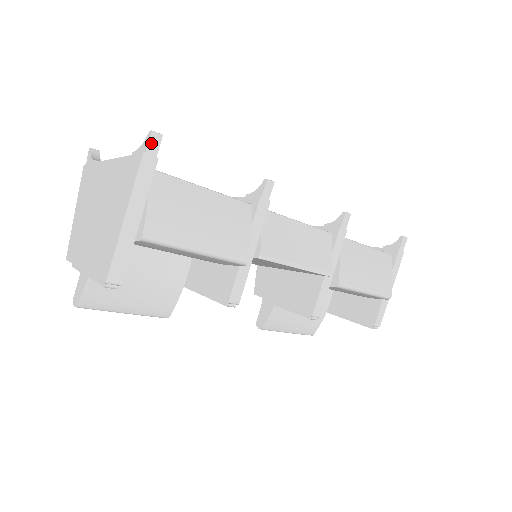
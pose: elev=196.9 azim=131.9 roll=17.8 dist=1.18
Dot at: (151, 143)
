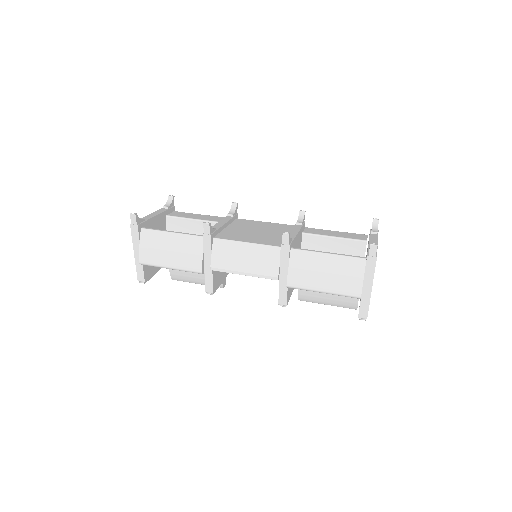
Dot at: (132, 219)
